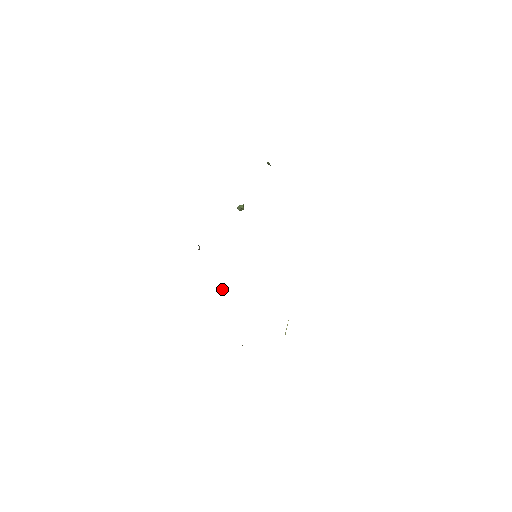
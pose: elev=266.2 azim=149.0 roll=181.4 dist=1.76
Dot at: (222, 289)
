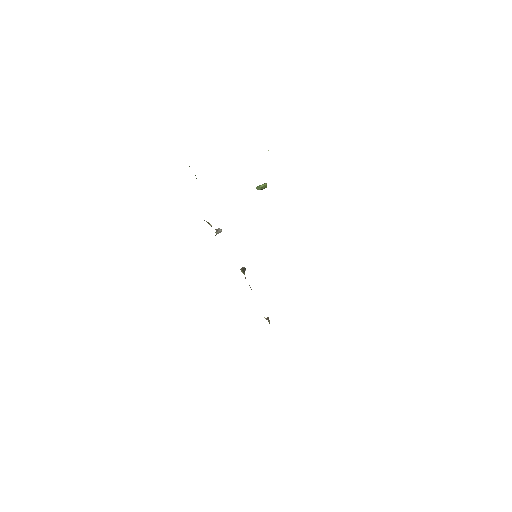
Dot at: (243, 270)
